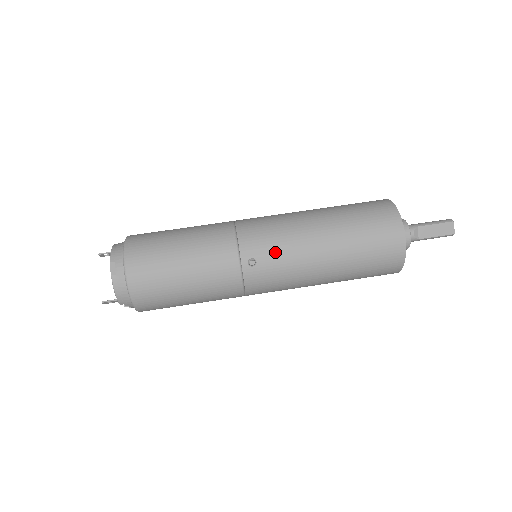
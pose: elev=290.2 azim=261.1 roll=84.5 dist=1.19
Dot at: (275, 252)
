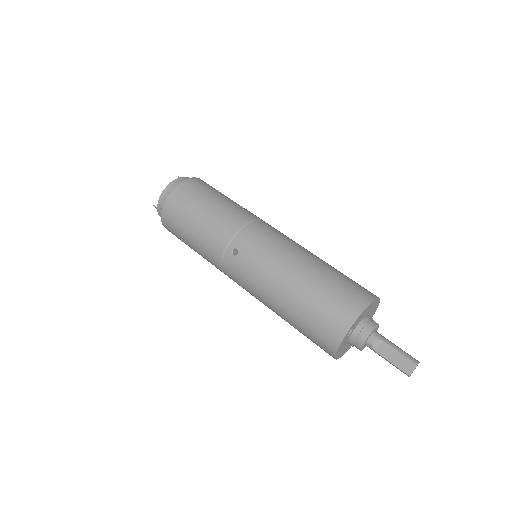
Dot at: (253, 258)
